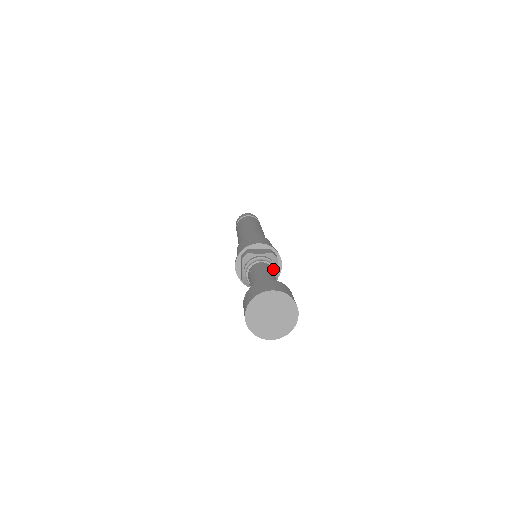
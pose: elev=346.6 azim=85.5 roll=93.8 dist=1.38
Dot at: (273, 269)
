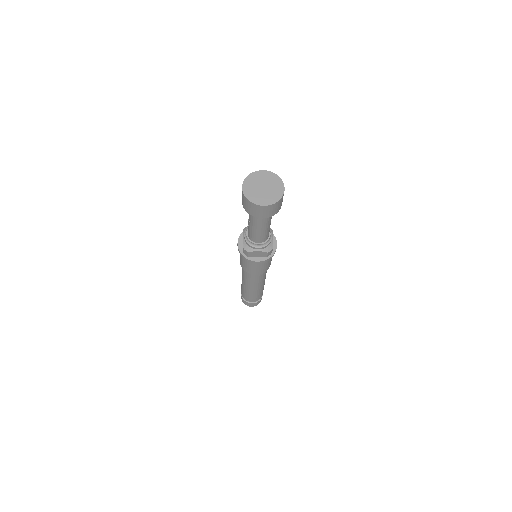
Dot at: occluded
